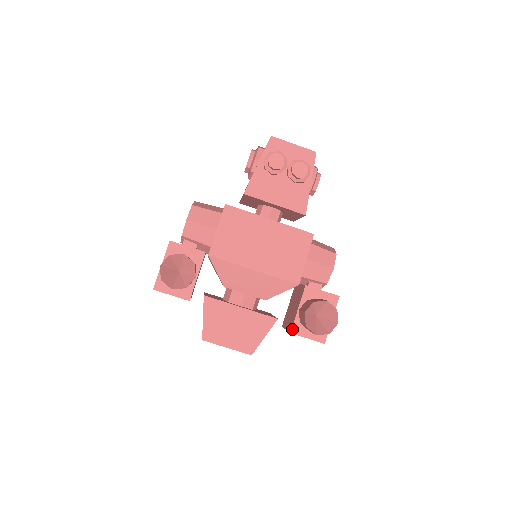
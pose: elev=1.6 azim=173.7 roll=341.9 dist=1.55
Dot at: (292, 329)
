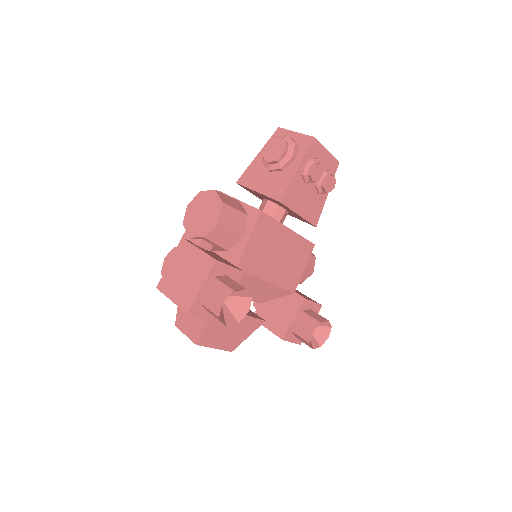
Dot at: (285, 337)
